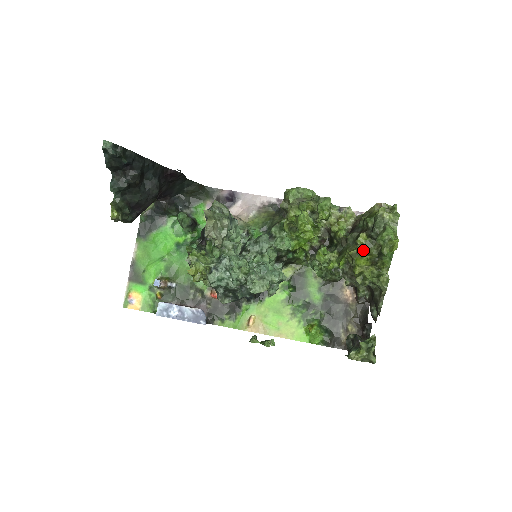
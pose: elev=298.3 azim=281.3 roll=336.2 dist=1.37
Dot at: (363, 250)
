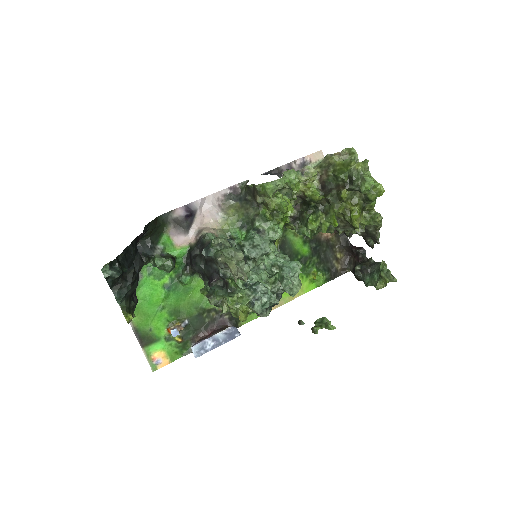
Dot at: (349, 203)
